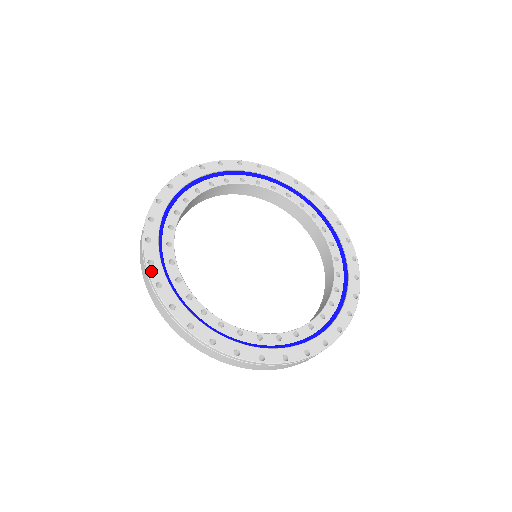
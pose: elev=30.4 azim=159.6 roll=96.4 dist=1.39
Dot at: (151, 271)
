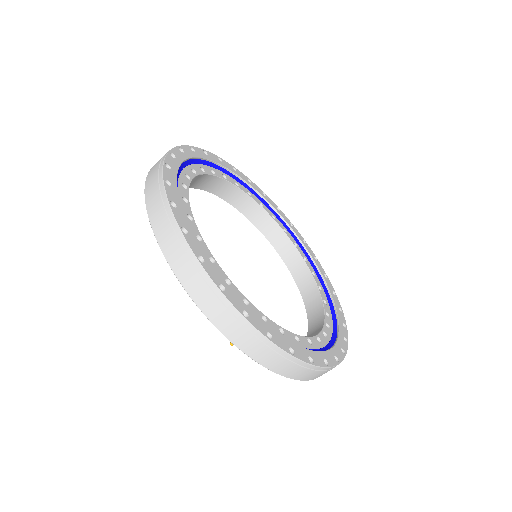
Dot at: (254, 324)
